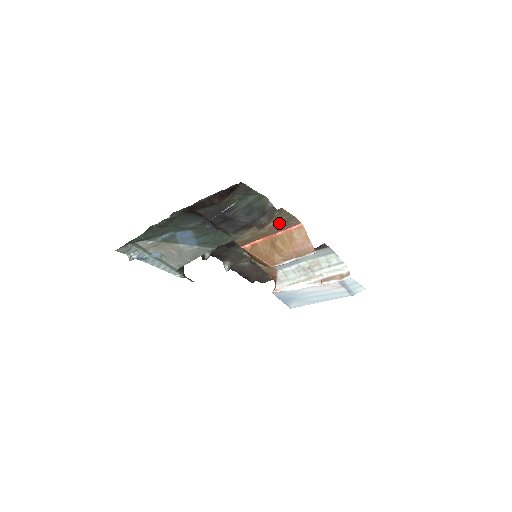
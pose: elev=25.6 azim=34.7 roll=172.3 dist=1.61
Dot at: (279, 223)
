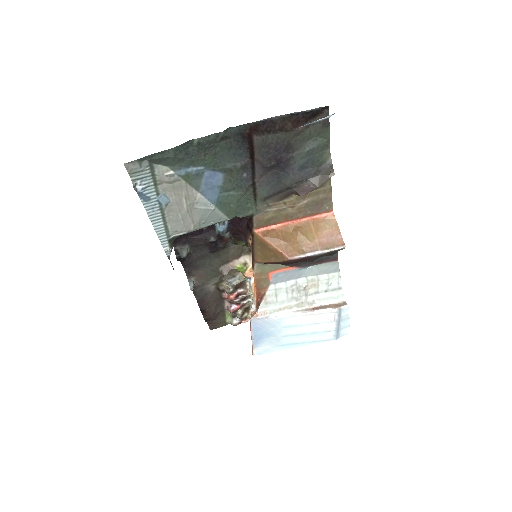
Dot at: (313, 203)
